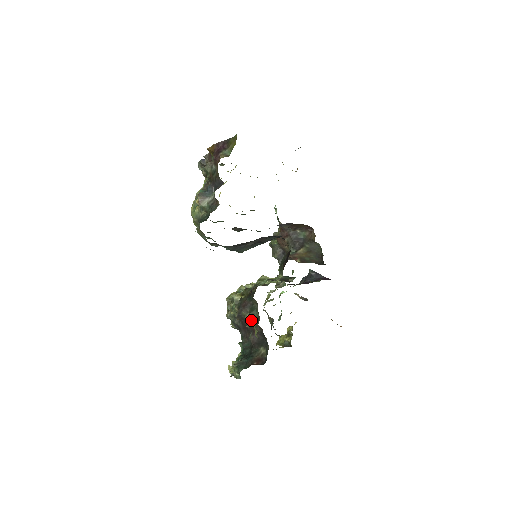
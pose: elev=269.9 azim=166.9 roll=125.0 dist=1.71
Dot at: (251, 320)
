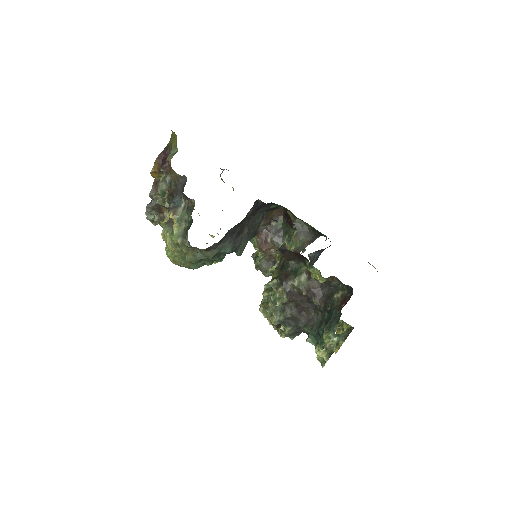
Dot at: (303, 281)
